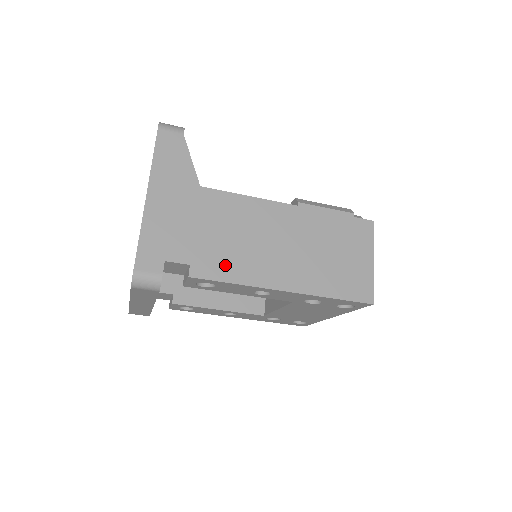
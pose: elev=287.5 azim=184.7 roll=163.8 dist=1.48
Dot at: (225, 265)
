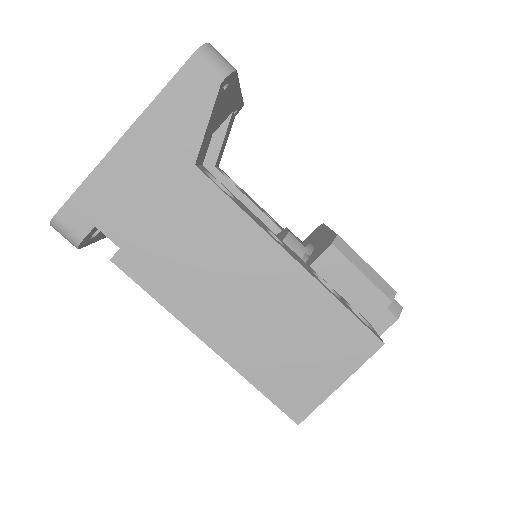
Dot at: (159, 274)
